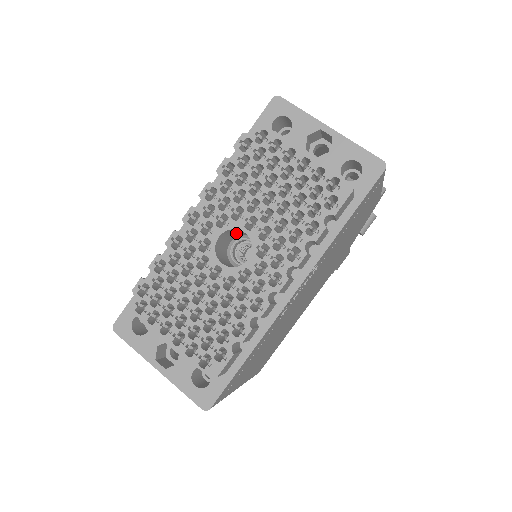
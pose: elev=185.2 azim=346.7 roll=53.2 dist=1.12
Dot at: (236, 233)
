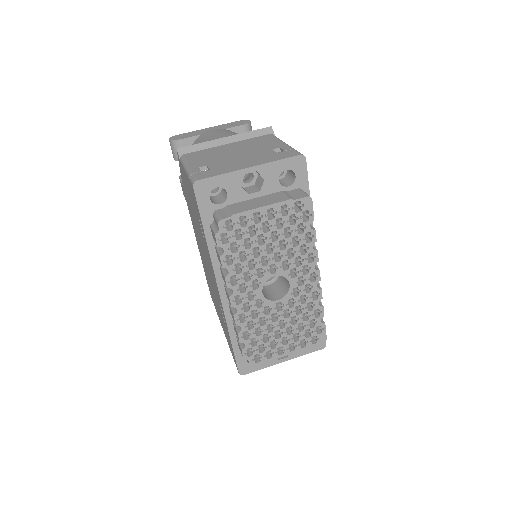
Dot at: occluded
